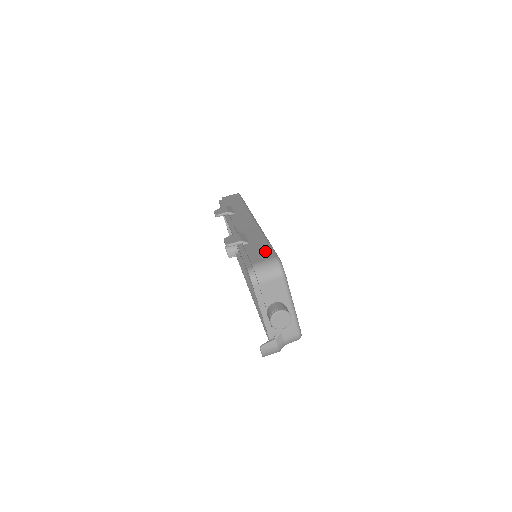
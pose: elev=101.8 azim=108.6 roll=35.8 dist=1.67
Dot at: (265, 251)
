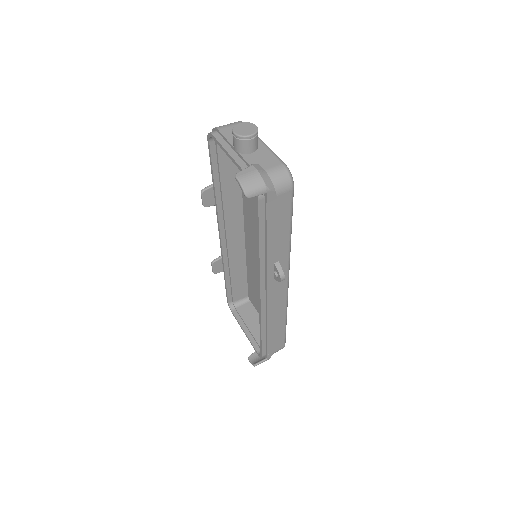
Dot at: occluded
